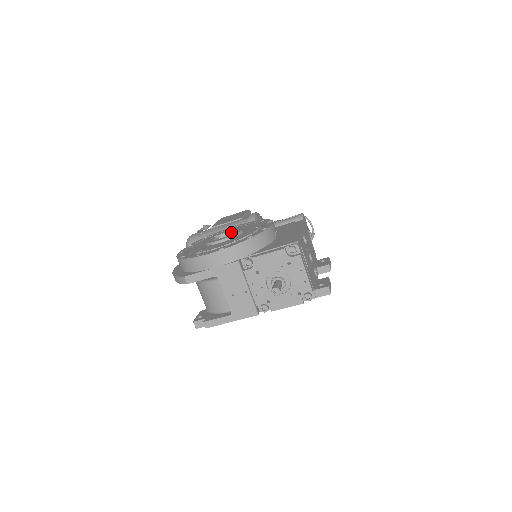
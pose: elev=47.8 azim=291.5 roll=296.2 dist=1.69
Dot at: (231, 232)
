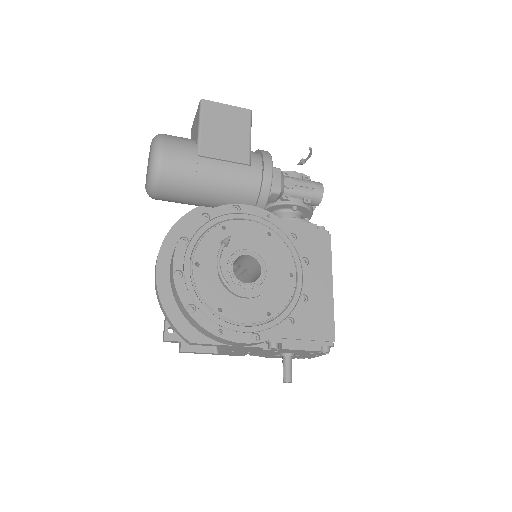
Dot at: (255, 259)
